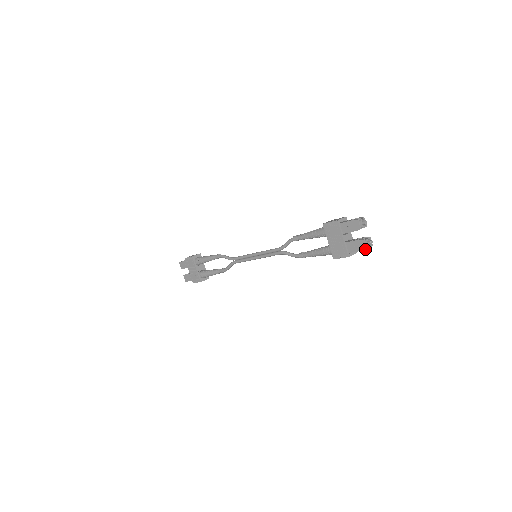
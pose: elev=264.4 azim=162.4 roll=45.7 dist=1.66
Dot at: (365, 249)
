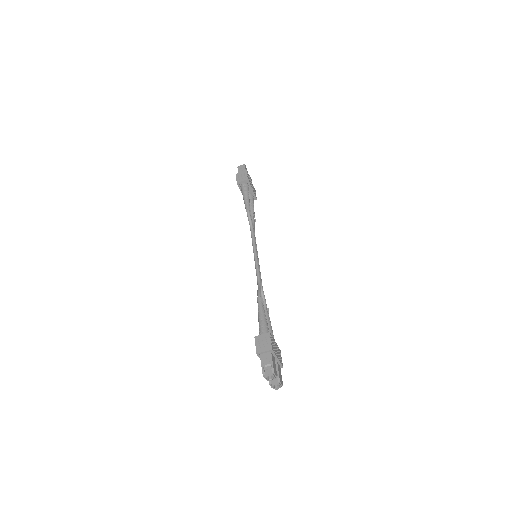
Dot at: (272, 387)
